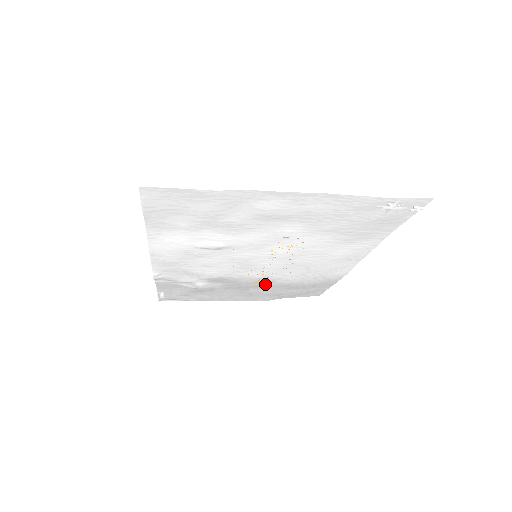
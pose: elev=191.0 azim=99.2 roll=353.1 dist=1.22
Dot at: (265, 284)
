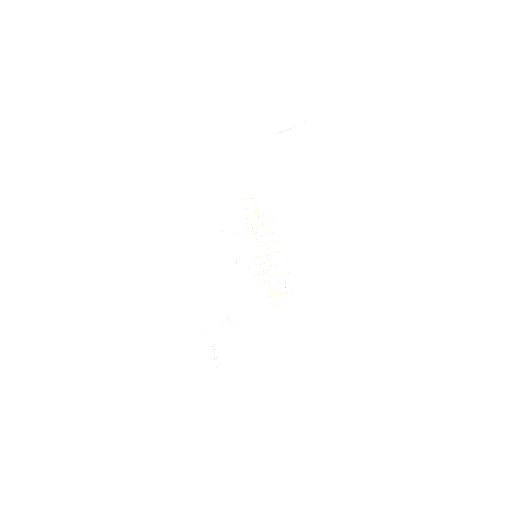
Dot at: (283, 299)
